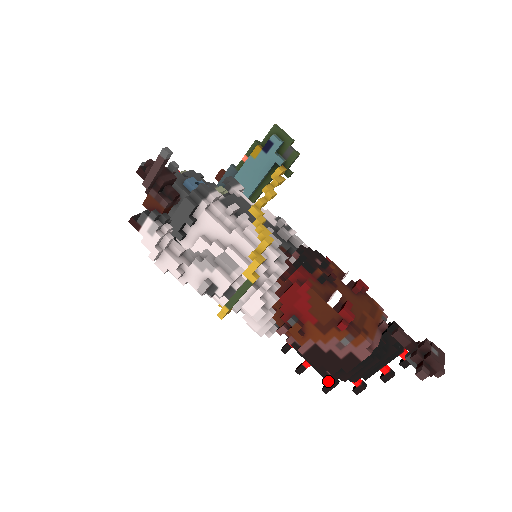
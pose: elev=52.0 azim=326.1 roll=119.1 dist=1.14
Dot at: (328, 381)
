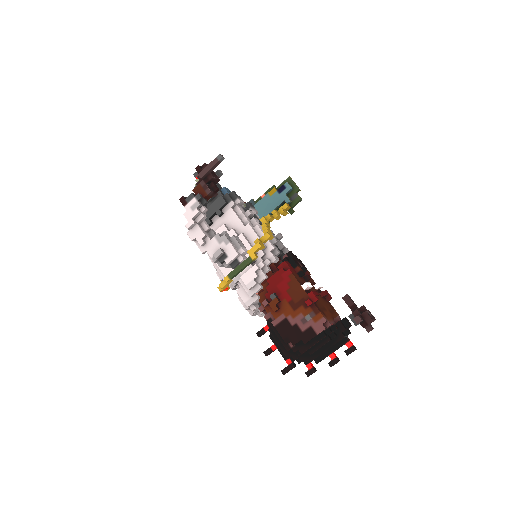
Dot at: (287, 363)
